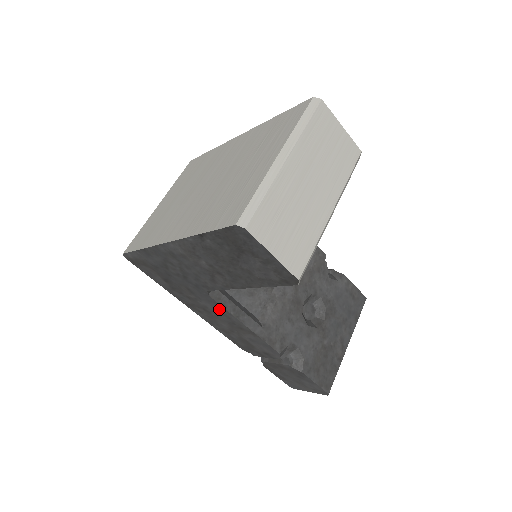
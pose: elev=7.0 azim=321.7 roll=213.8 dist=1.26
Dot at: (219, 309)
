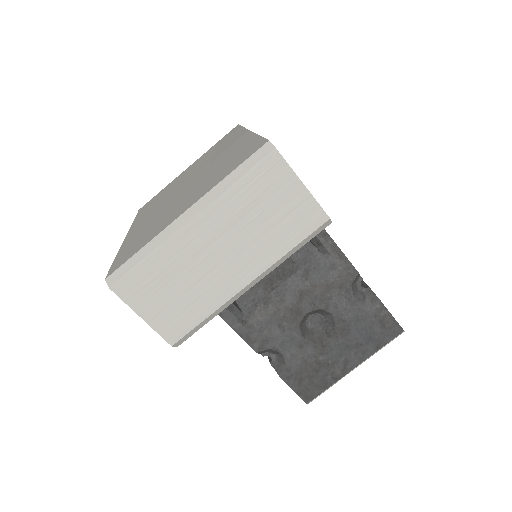
Dot at: occluded
